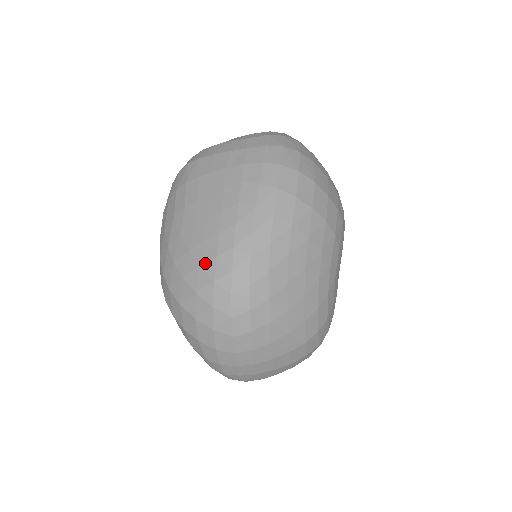
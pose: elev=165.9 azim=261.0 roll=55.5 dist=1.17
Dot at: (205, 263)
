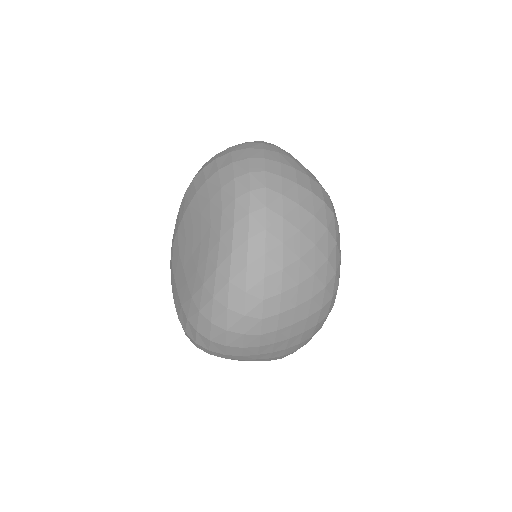
Dot at: occluded
